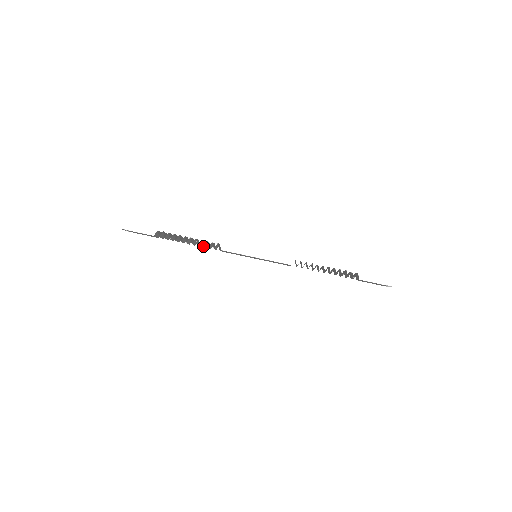
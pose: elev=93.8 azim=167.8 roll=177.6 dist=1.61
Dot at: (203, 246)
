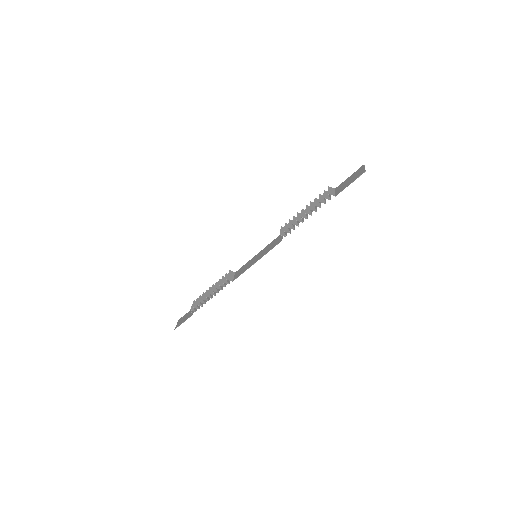
Dot at: (222, 288)
